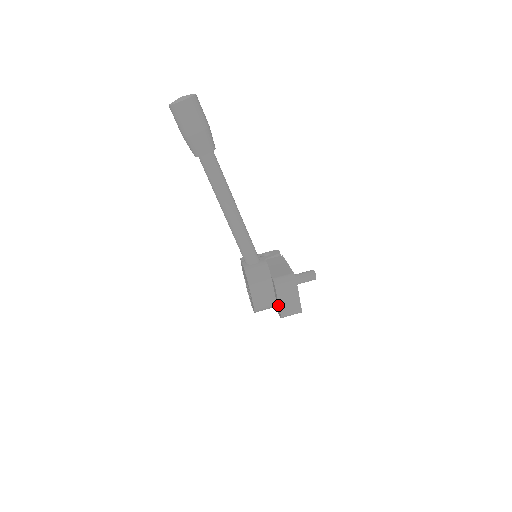
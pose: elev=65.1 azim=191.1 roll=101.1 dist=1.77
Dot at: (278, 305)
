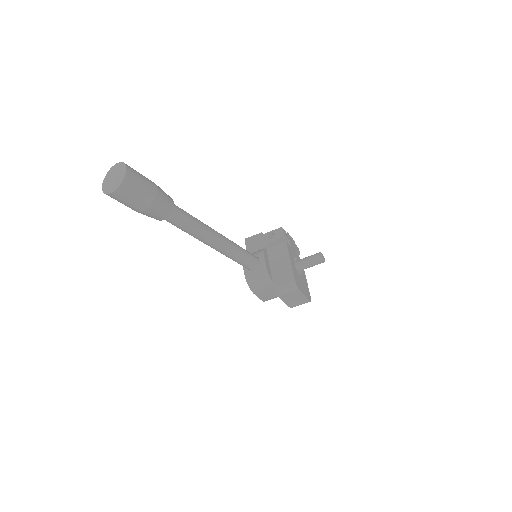
Dot at: (285, 302)
